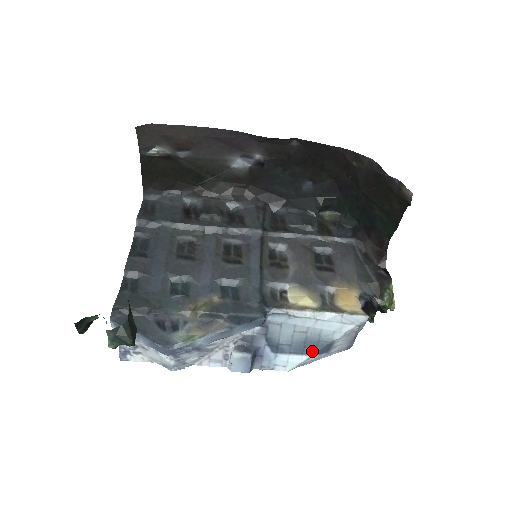
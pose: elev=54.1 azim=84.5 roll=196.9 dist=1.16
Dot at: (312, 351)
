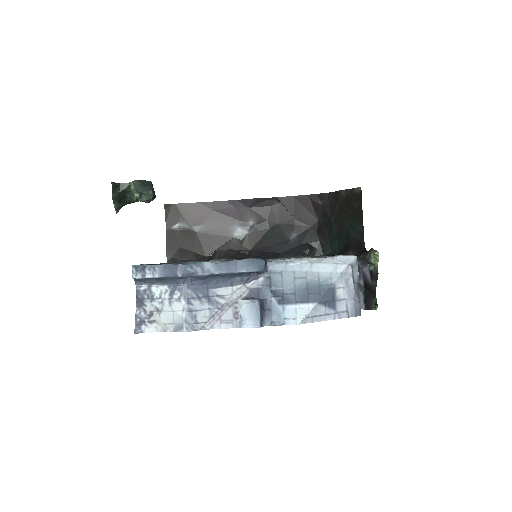
Dot at: (317, 298)
